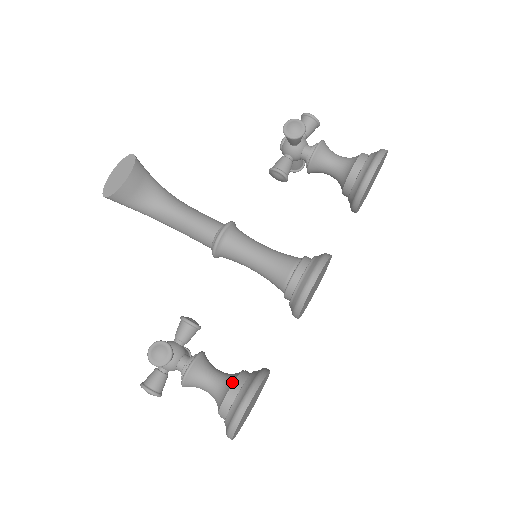
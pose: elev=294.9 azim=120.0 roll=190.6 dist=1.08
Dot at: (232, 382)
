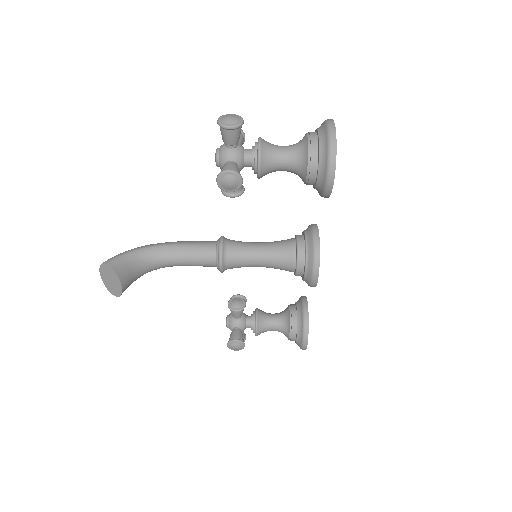
Dot at: (288, 330)
